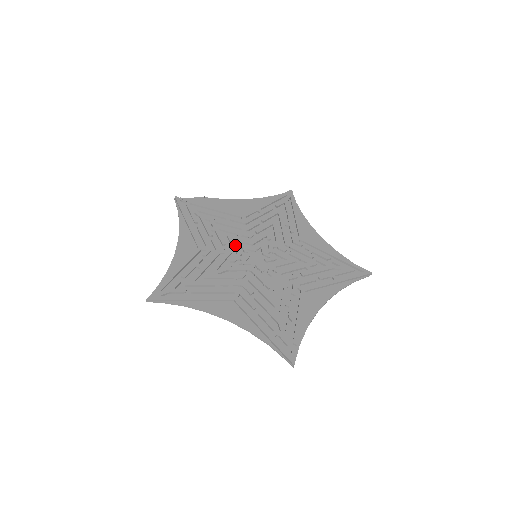
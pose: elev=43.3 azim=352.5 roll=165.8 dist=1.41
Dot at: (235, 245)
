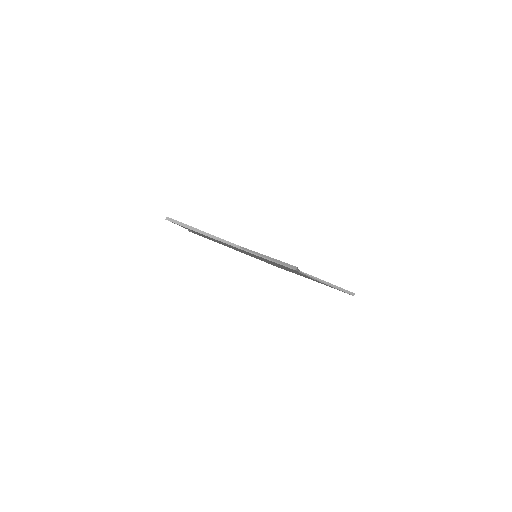
Dot at: occluded
